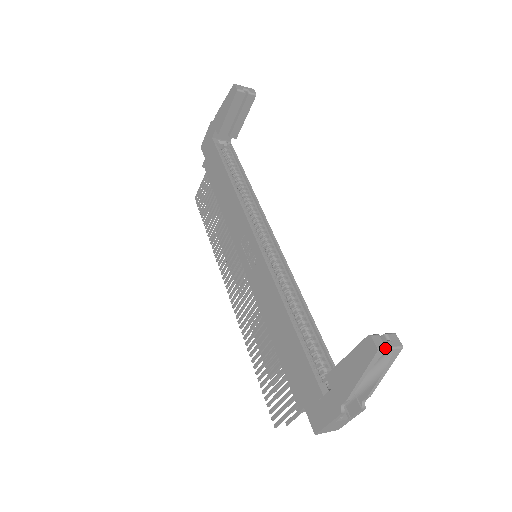
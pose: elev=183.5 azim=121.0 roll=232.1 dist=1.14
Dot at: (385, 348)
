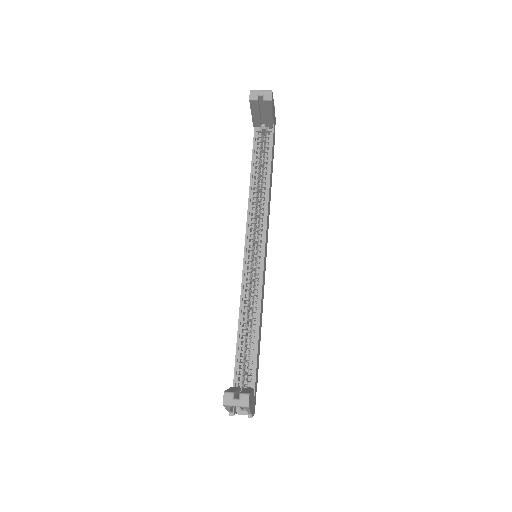
Dot at: (230, 405)
